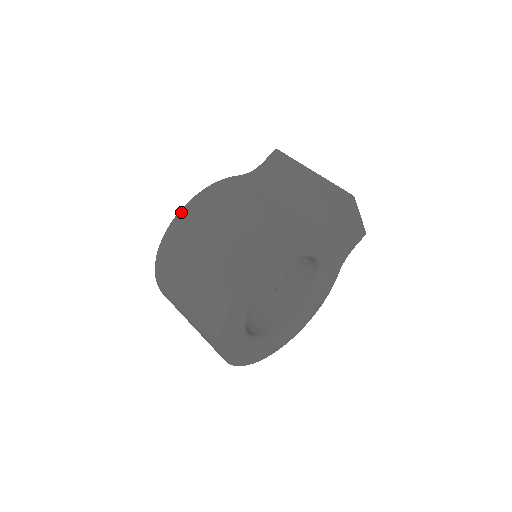
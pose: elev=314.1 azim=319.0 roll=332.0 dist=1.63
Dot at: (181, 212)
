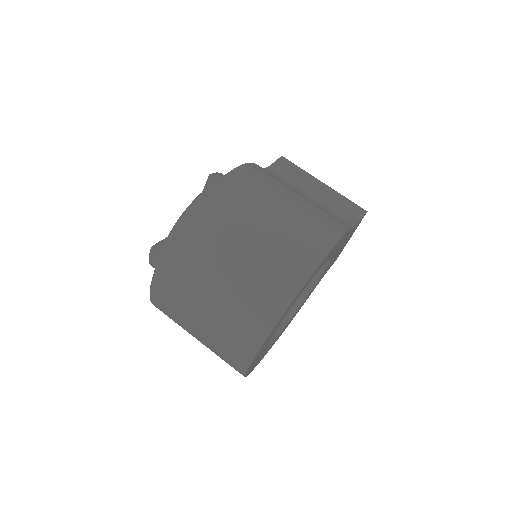
Dot at: (224, 179)
